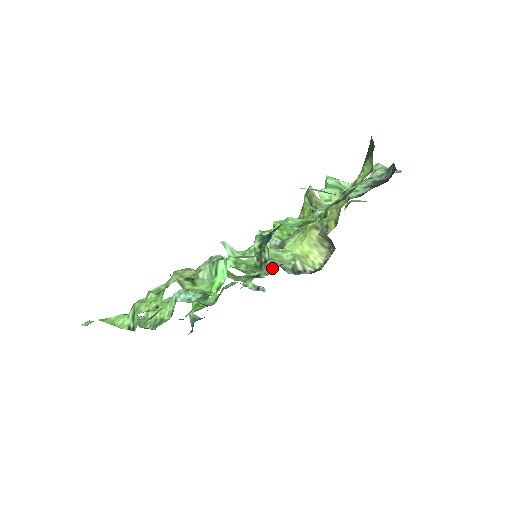
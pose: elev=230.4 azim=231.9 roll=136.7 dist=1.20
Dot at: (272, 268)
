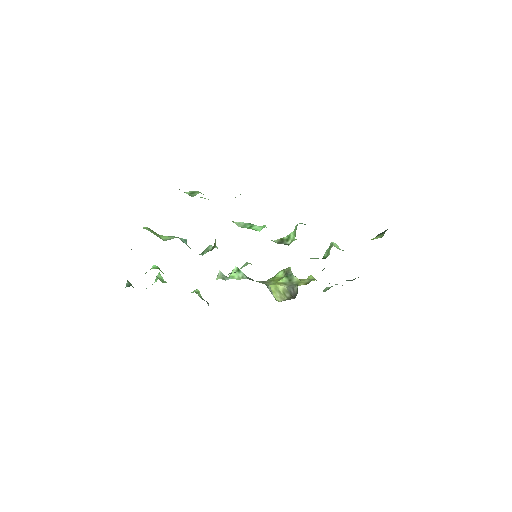
Dot at: occluded
